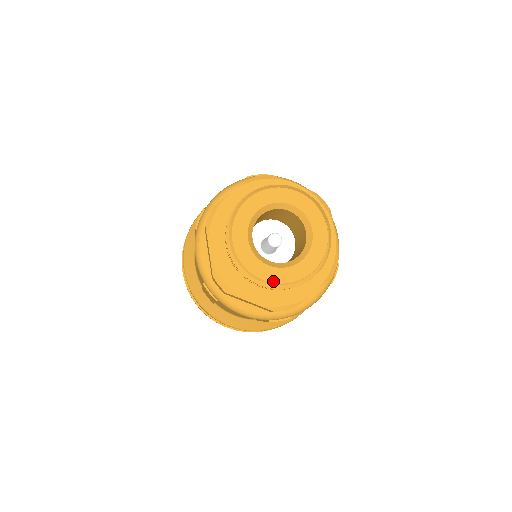
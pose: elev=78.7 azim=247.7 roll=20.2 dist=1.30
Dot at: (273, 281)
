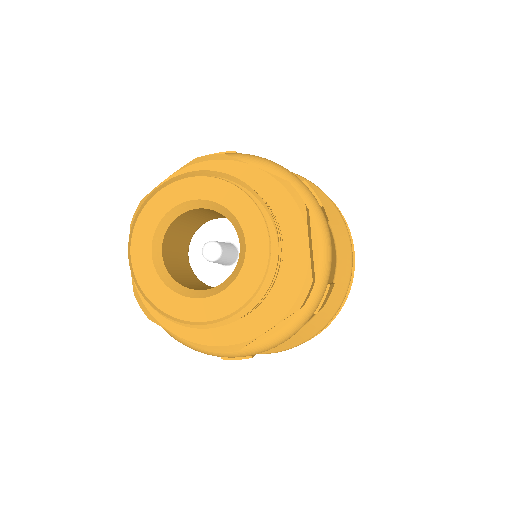
Dot at: (247, 298)
